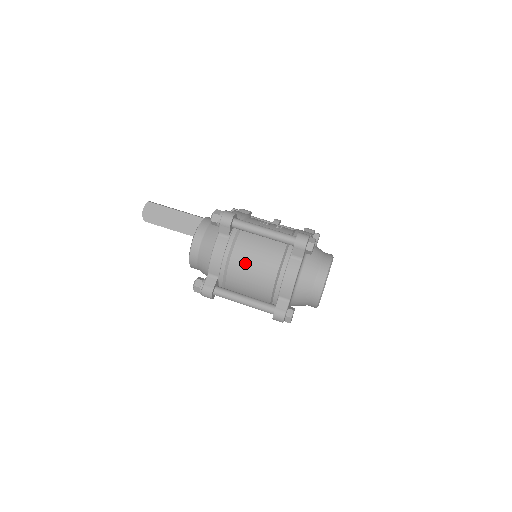
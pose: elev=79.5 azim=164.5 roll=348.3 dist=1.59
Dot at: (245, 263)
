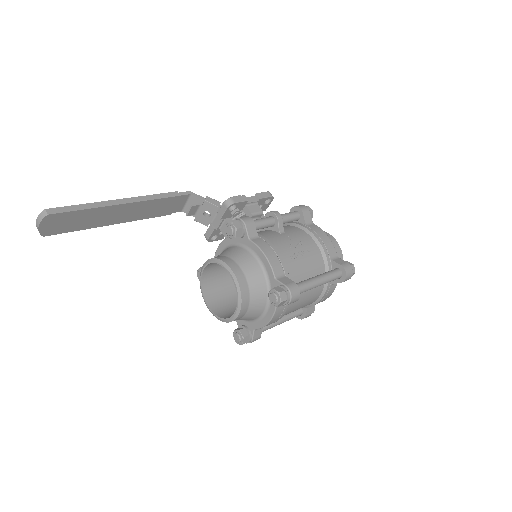
Dot at: (294, 309)
